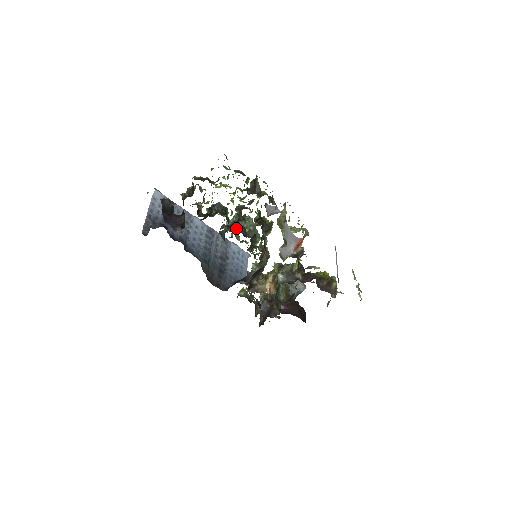
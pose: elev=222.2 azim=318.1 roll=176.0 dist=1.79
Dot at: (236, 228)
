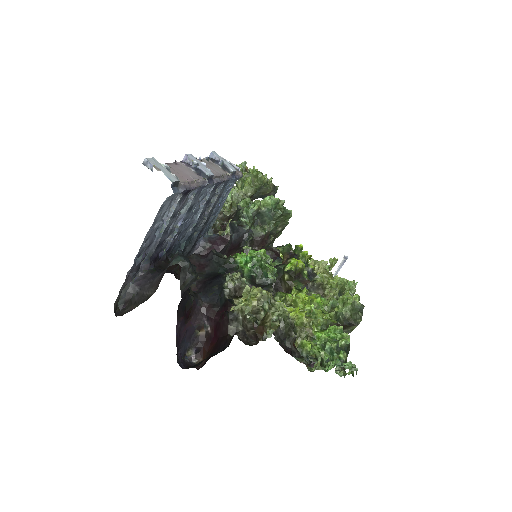
Dot at: (261, 242)
